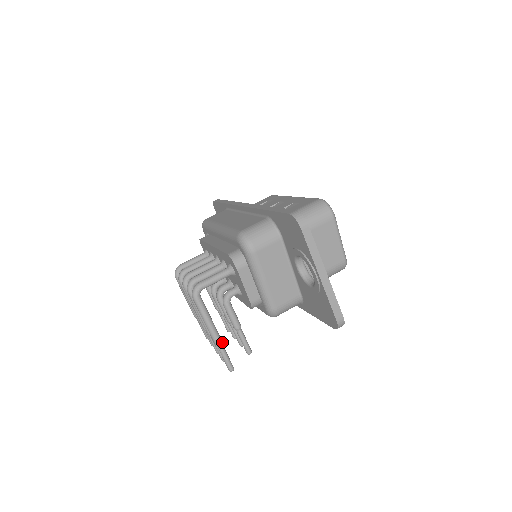
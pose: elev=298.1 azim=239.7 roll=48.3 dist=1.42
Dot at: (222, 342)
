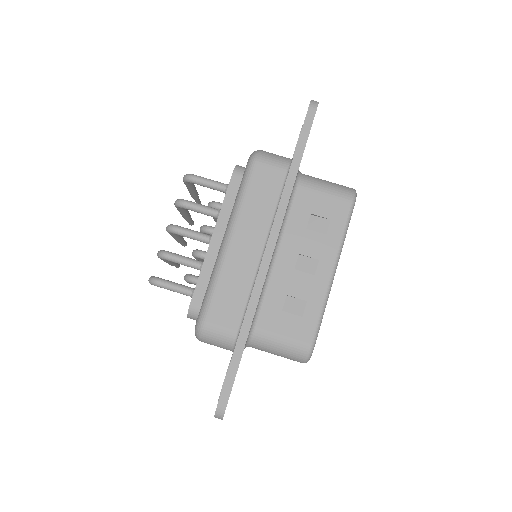
Dot at: occluded
